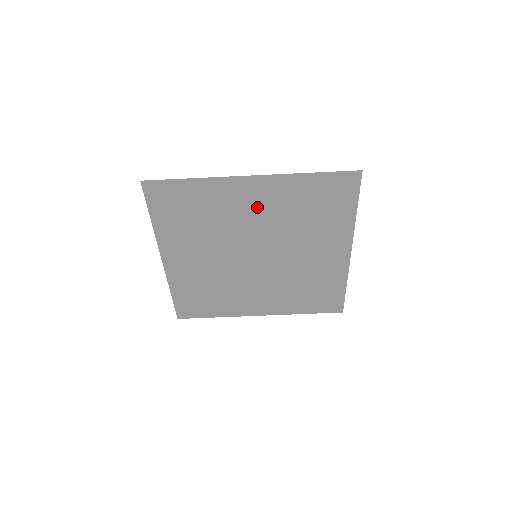
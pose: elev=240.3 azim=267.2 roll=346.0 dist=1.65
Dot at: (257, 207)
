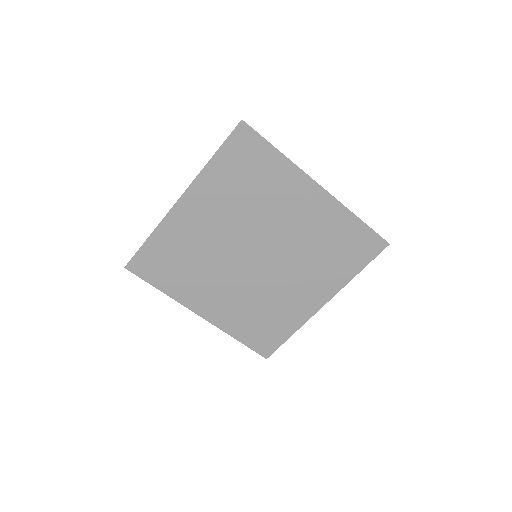
Dot at: (300, 215)
